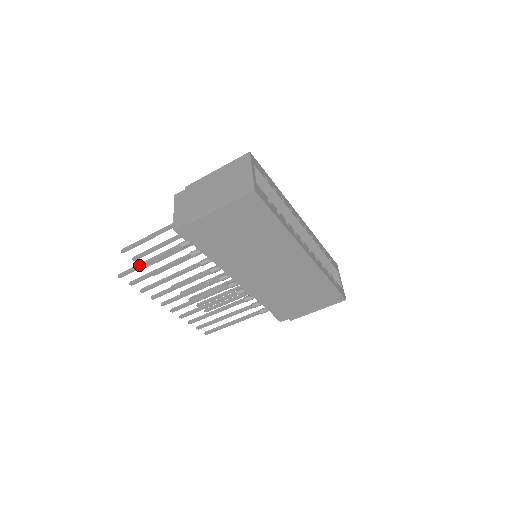
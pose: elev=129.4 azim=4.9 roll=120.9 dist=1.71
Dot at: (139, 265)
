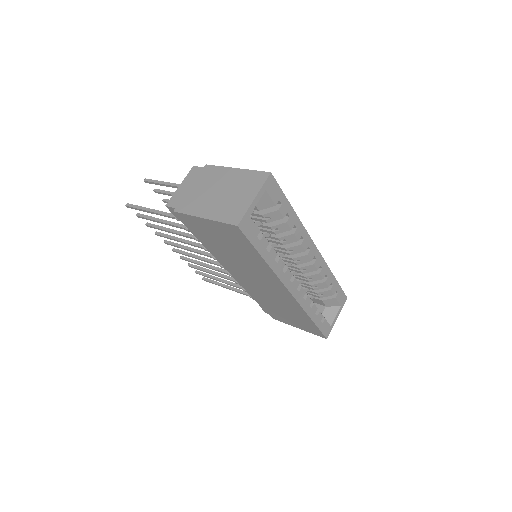
Dot at: (142, 208)
